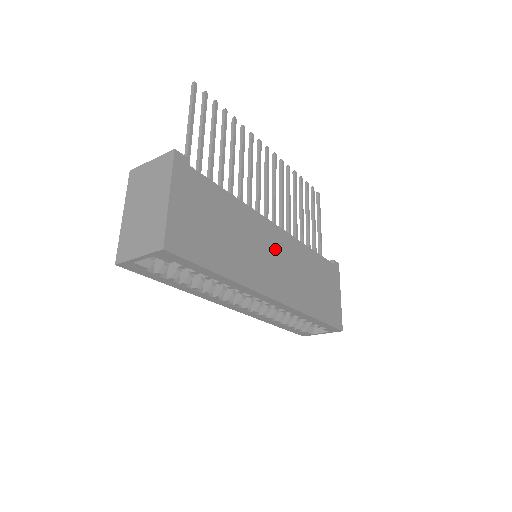
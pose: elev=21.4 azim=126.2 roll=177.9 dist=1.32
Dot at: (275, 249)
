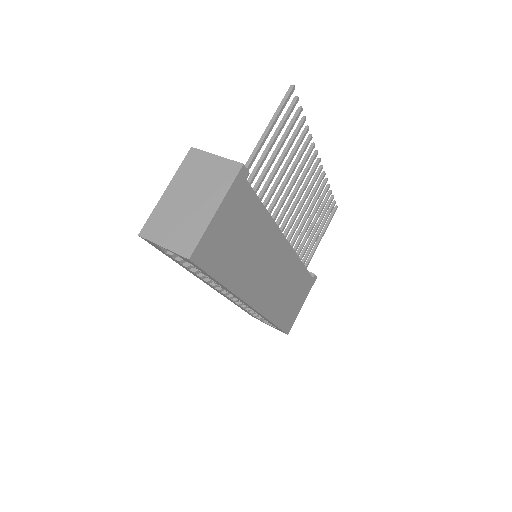
Dot at: (275, 262)
